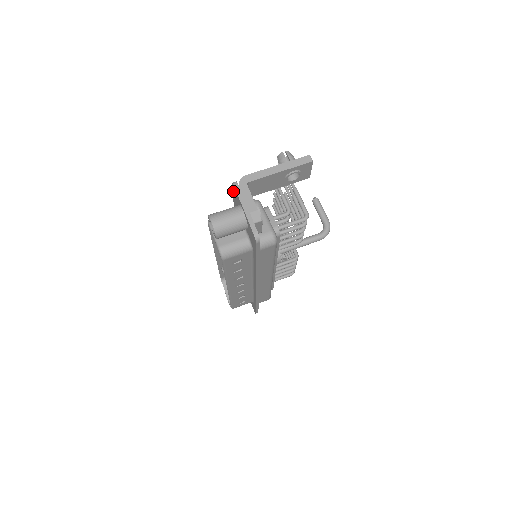
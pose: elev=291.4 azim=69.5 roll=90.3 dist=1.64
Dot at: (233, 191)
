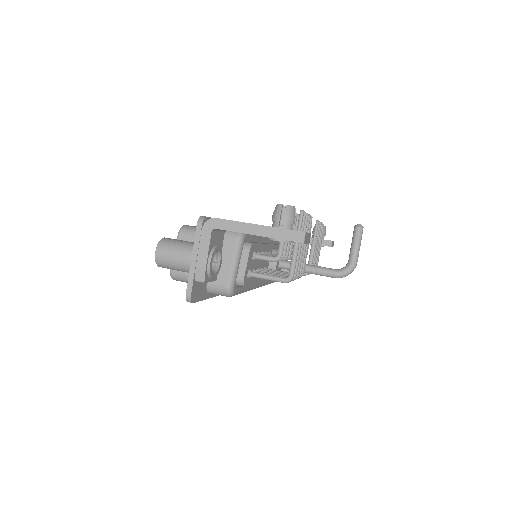
Dot at: occluded
